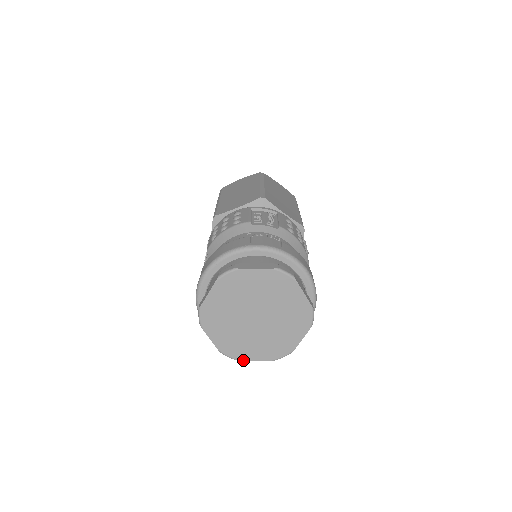
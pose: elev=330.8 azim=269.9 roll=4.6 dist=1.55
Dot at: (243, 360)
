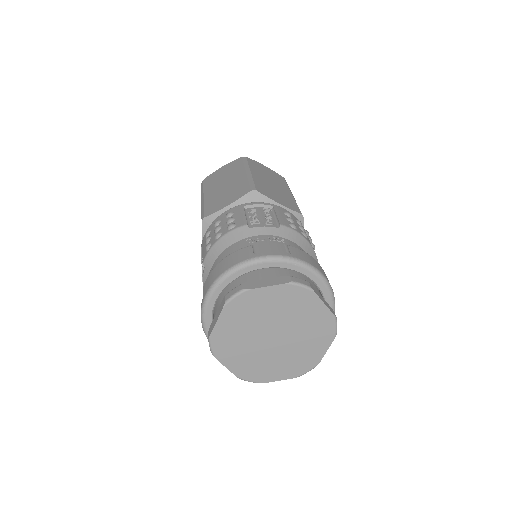
Dot at: (265, 382)
